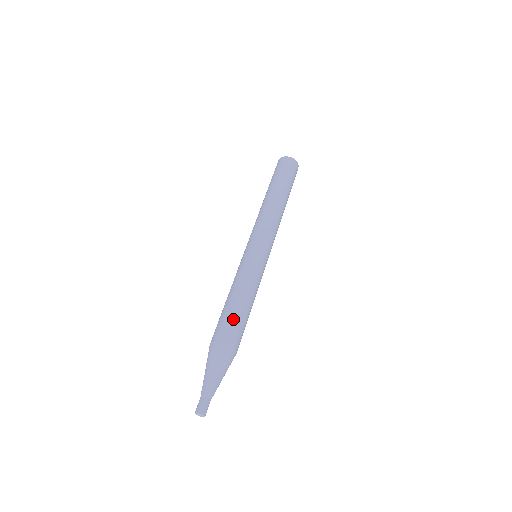
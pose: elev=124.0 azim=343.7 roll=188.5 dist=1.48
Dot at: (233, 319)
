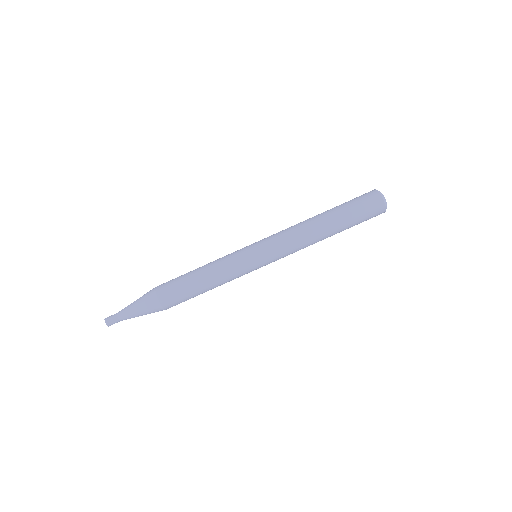
Dot at: (180, 285)
